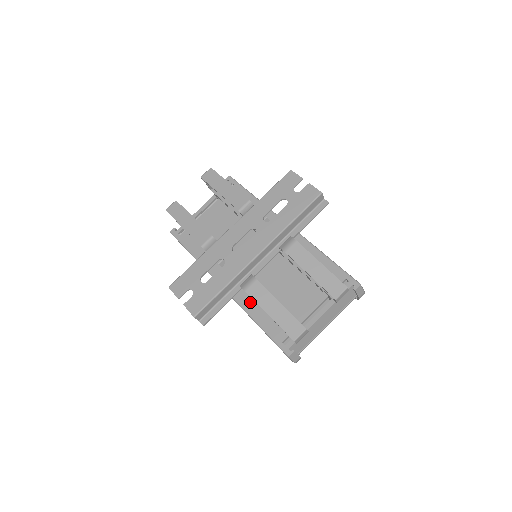
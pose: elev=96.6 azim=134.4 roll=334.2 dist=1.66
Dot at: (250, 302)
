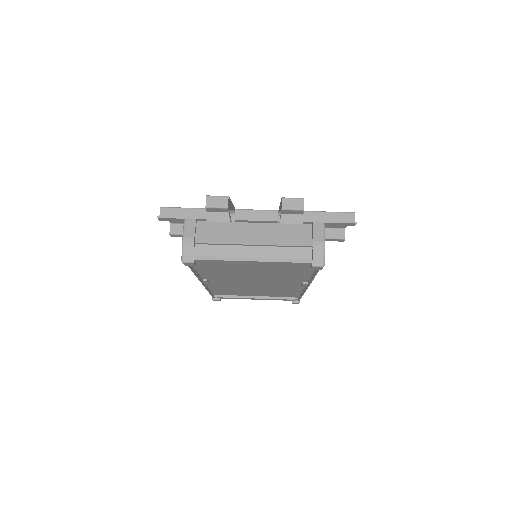
Dot at: occluded
